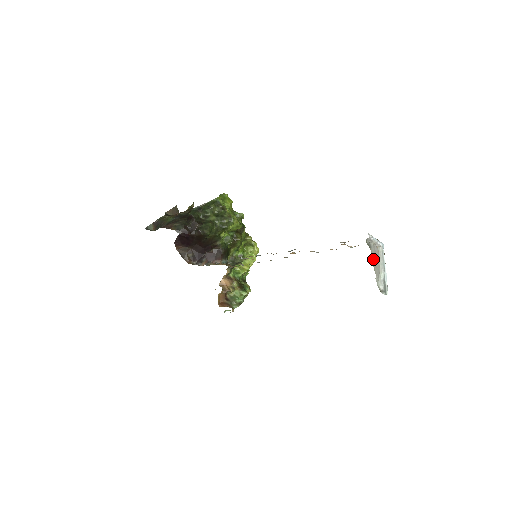
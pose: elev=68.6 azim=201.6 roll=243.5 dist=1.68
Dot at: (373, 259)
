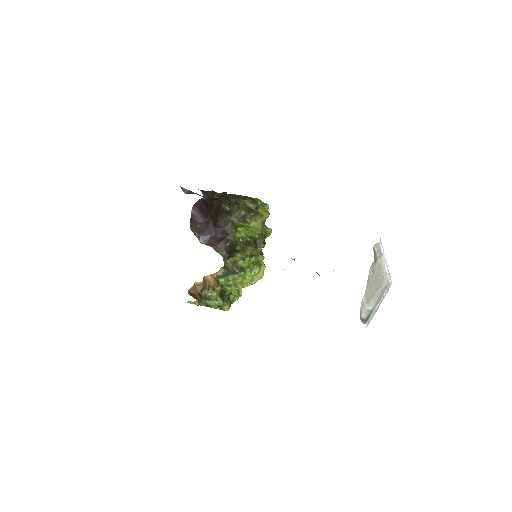
Dot at: (371, 276)
